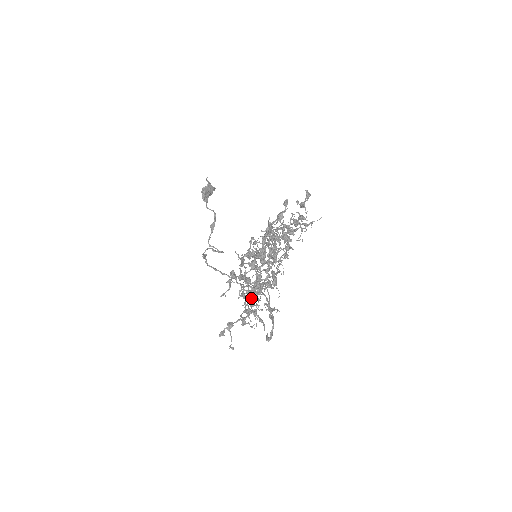
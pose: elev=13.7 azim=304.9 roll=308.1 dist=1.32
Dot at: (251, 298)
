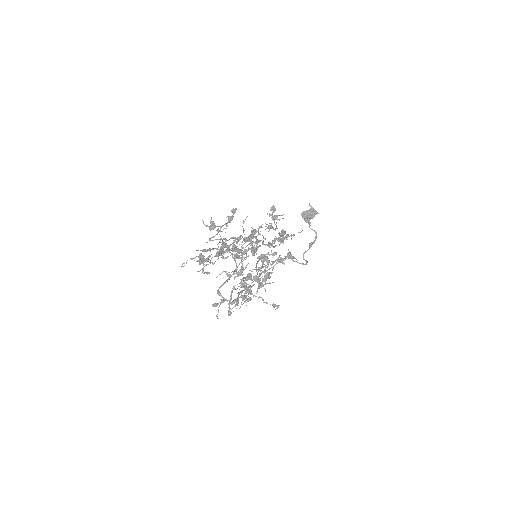
Dot at: occluded
